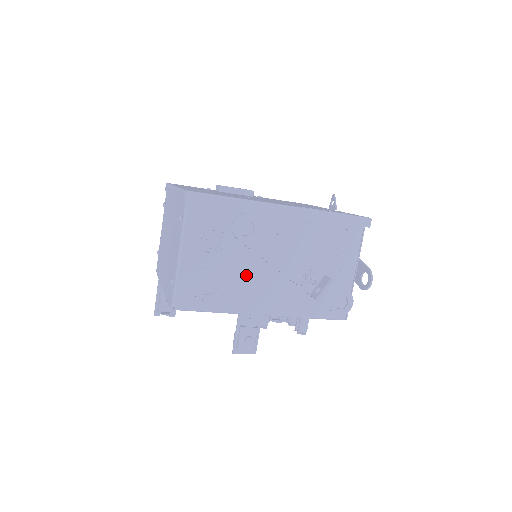
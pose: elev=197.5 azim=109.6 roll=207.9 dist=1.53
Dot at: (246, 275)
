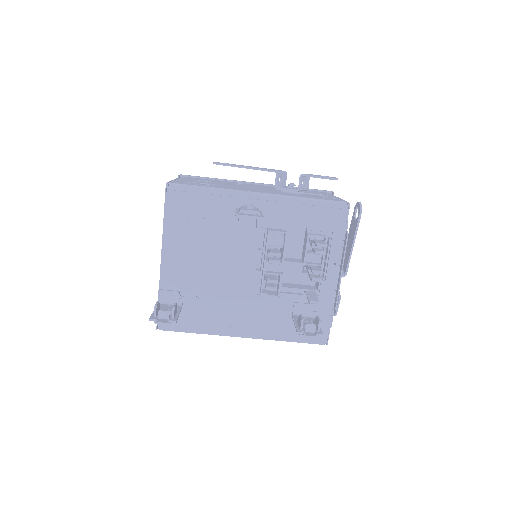
Dot at: occluded
